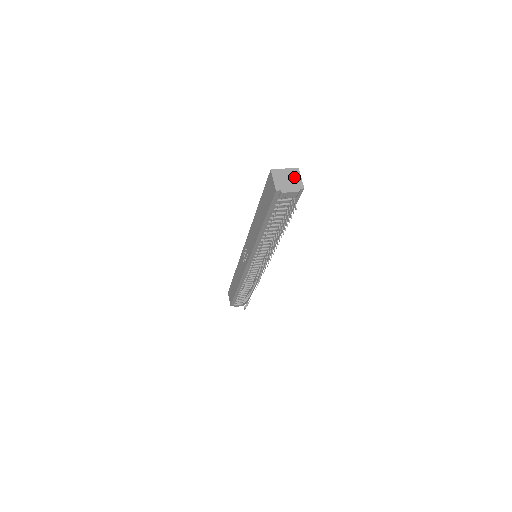
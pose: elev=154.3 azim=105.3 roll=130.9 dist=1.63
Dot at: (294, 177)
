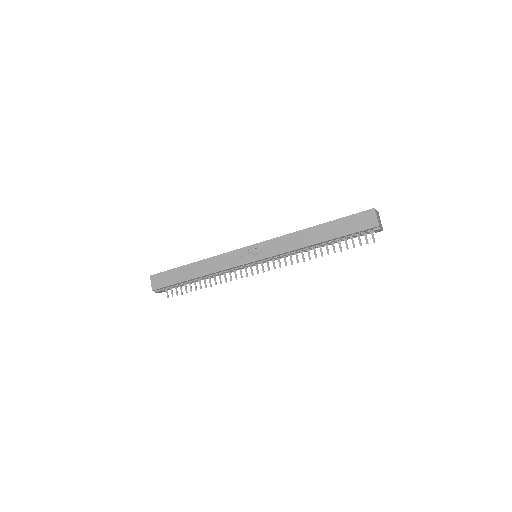
Dot at: occluded
